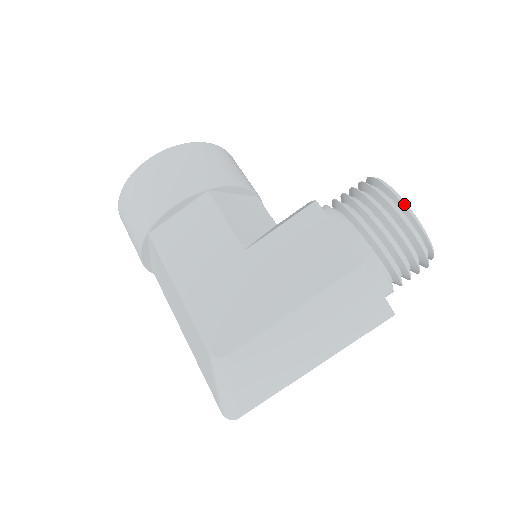
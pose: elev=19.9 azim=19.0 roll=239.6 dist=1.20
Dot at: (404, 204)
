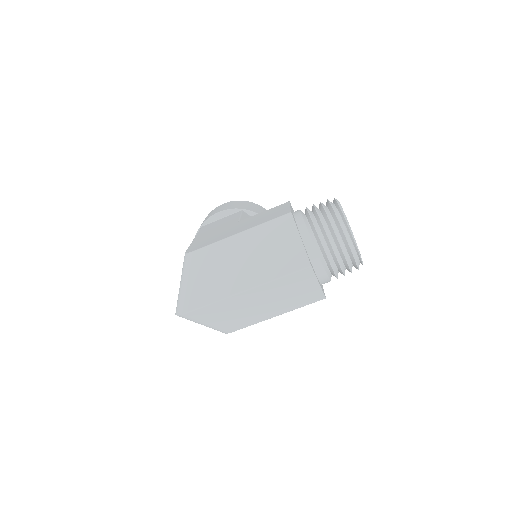
Dot at: (337, 201)
